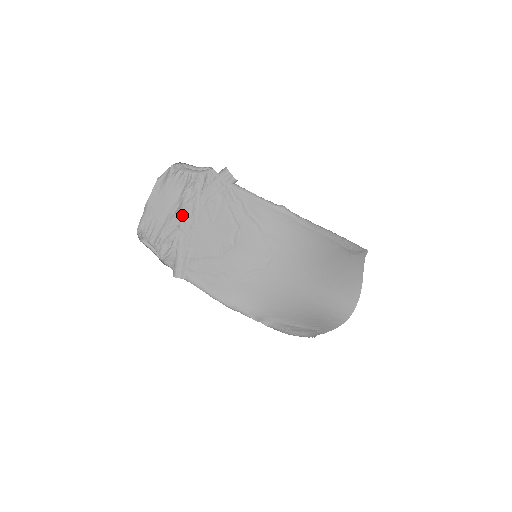
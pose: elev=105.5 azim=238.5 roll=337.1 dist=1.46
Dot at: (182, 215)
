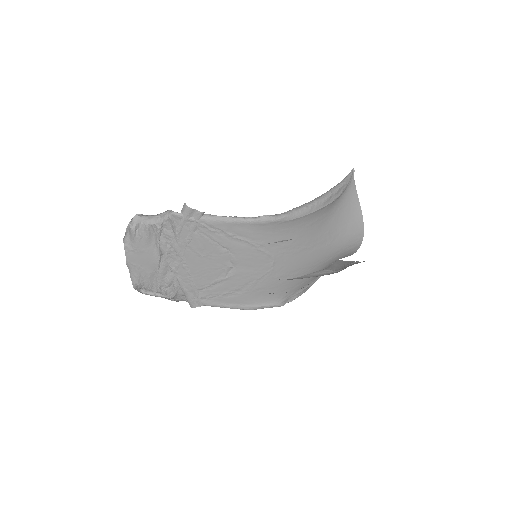
Dot at: (168, 261)
